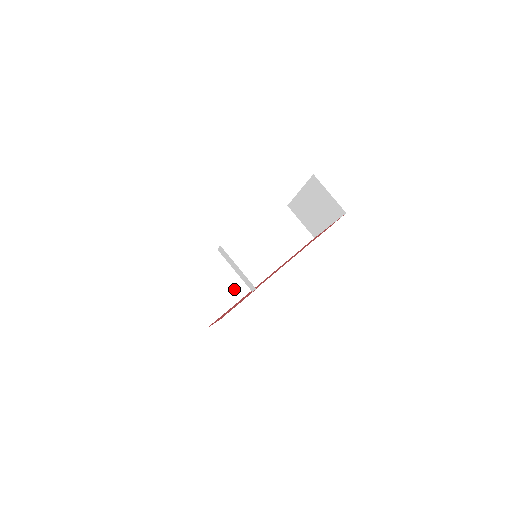
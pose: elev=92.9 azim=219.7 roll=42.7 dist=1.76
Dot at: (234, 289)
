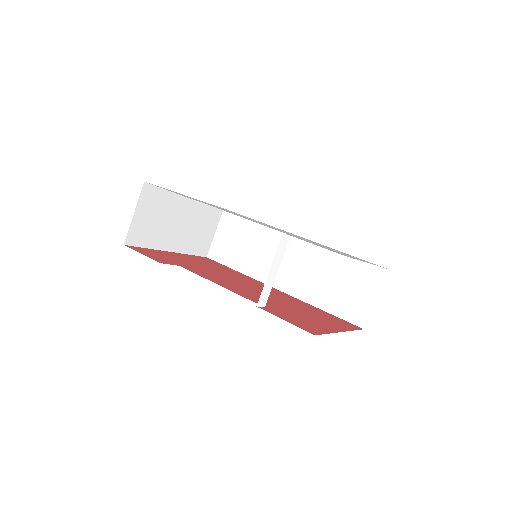
Dot at: (255, 262)
